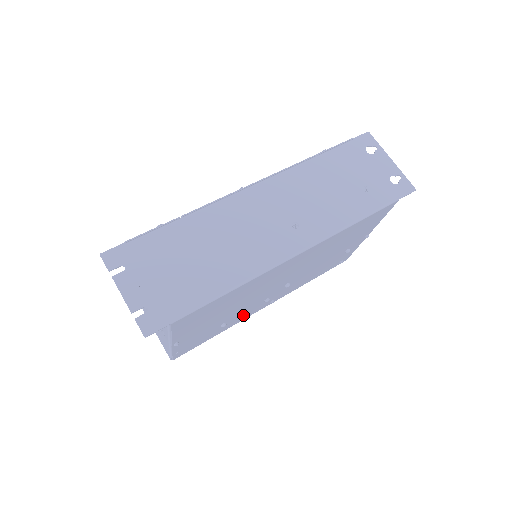
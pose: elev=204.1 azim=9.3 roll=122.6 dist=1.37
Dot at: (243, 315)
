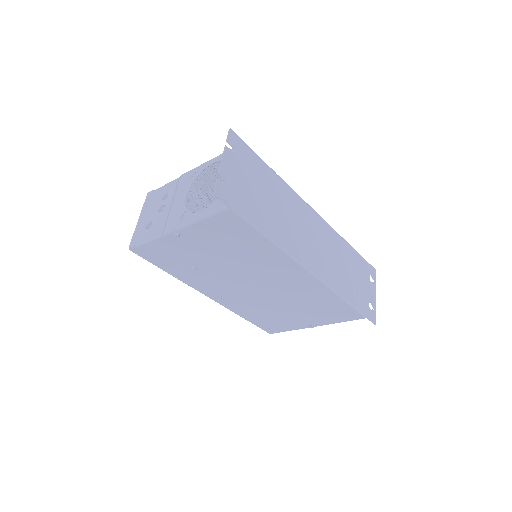
Dot at: (202, 281)
